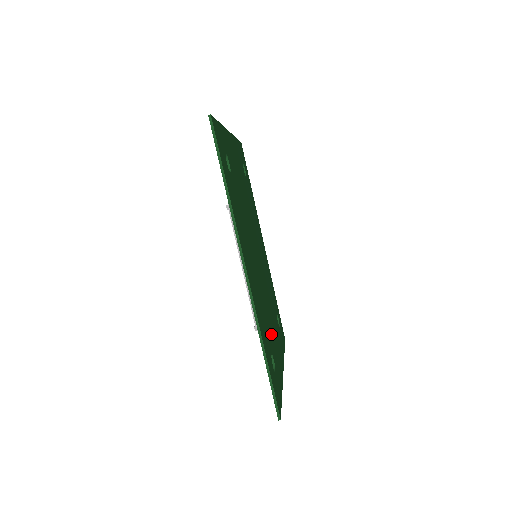
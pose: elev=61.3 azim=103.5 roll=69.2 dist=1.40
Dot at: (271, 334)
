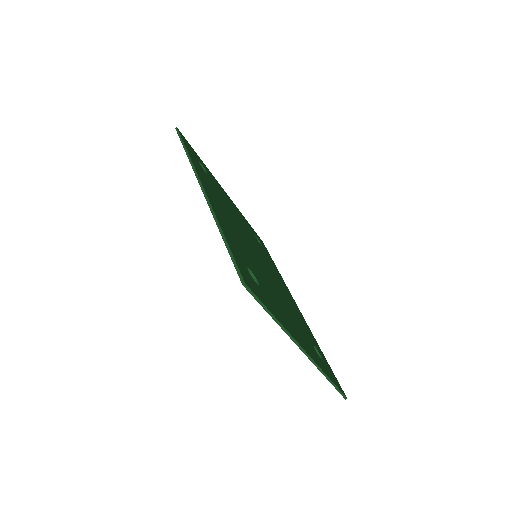
Dot at: (266, 287)
